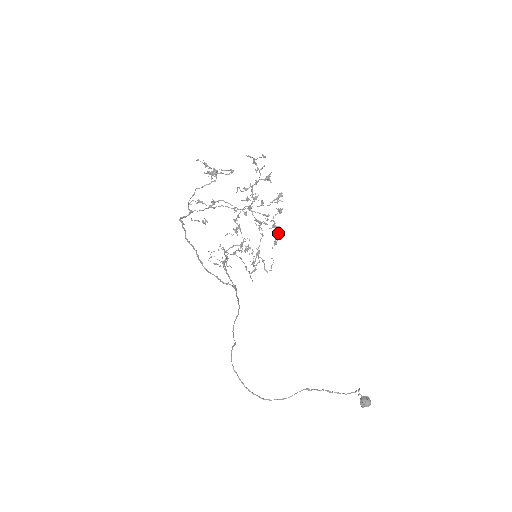
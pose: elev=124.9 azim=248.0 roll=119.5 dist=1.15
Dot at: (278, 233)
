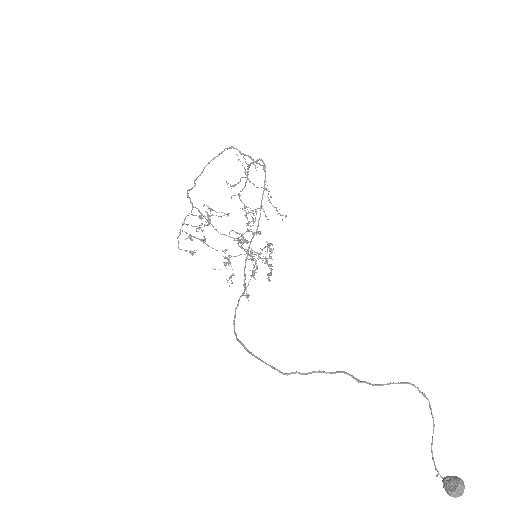
Dot at: (271, 271)
